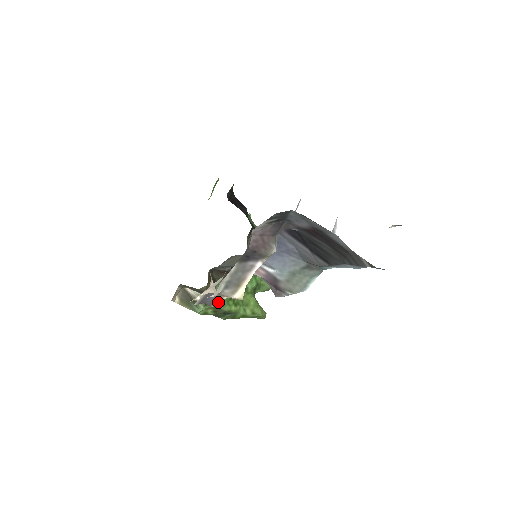
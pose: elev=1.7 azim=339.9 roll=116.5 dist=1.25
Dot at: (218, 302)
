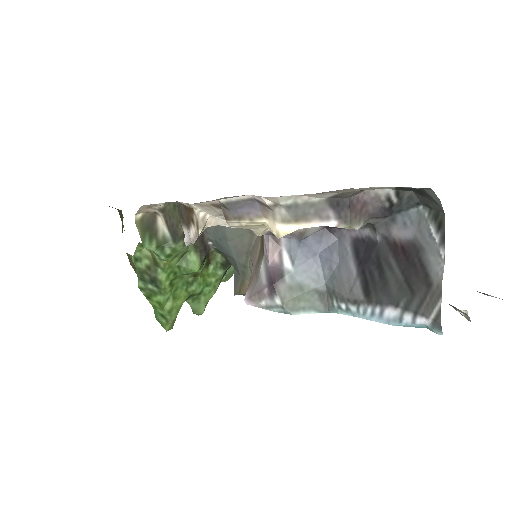
Dot at: (246, 221)
